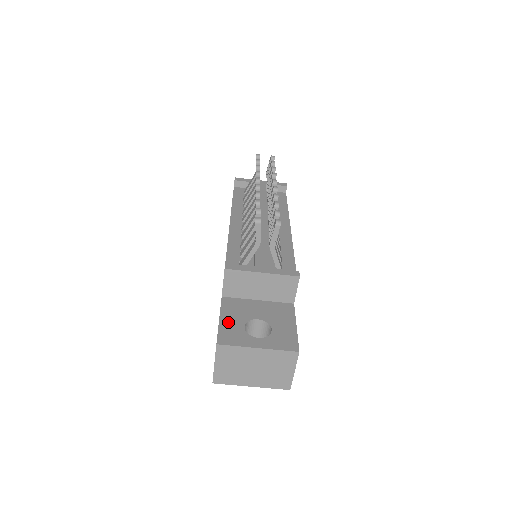
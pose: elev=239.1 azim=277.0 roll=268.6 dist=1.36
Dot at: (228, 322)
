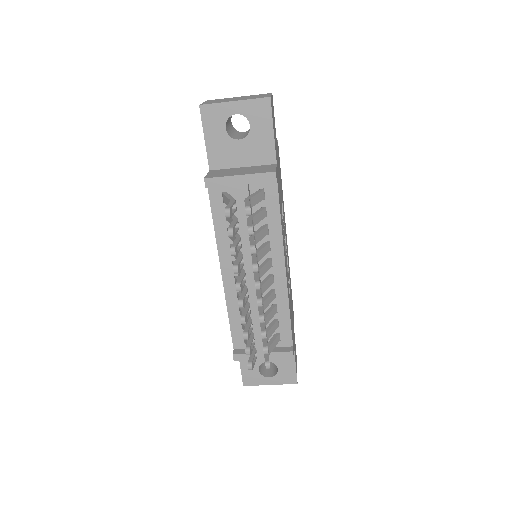
Dot at: (247, 368)
